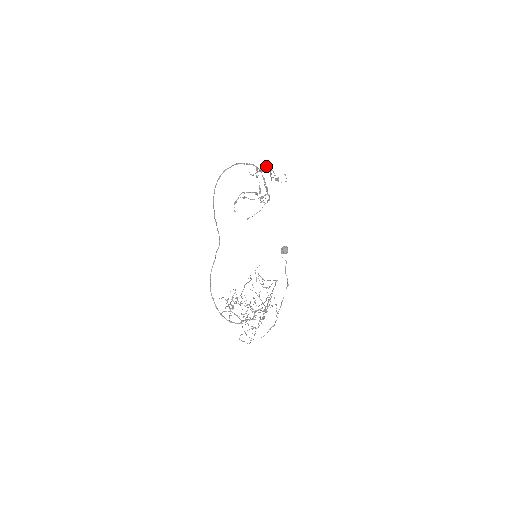
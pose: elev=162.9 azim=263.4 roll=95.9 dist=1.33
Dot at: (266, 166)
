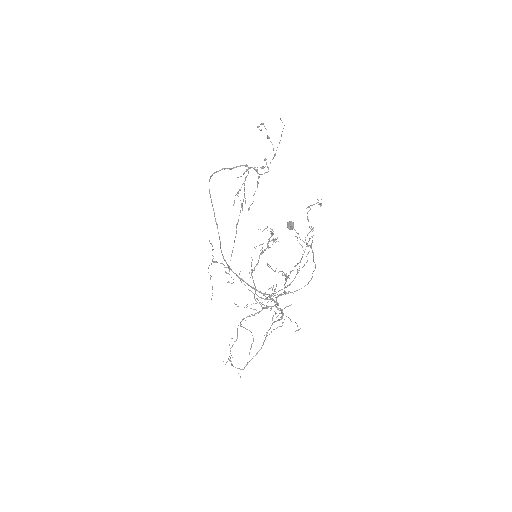
Dot at: (214, 261)
